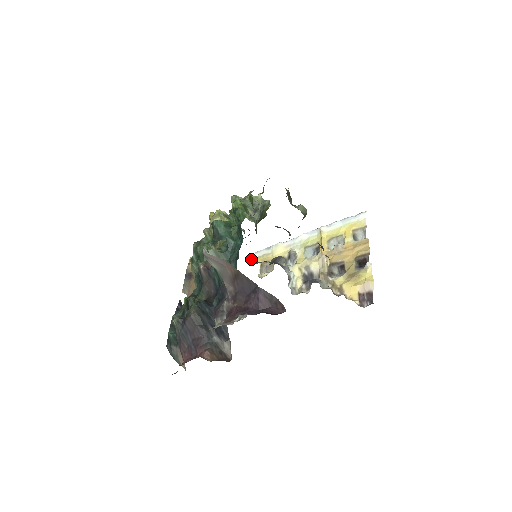
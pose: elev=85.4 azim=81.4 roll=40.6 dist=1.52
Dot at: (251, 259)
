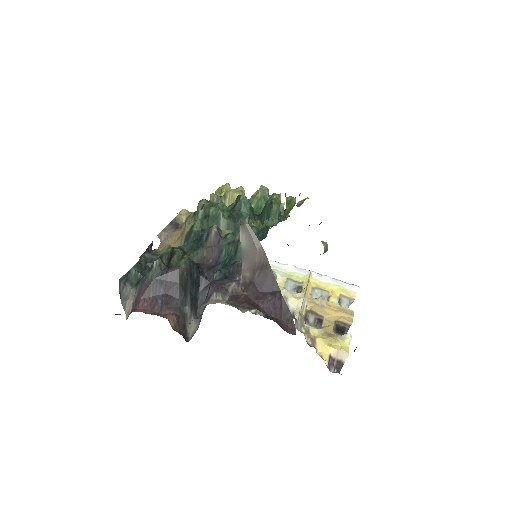
Dot at: occluded
